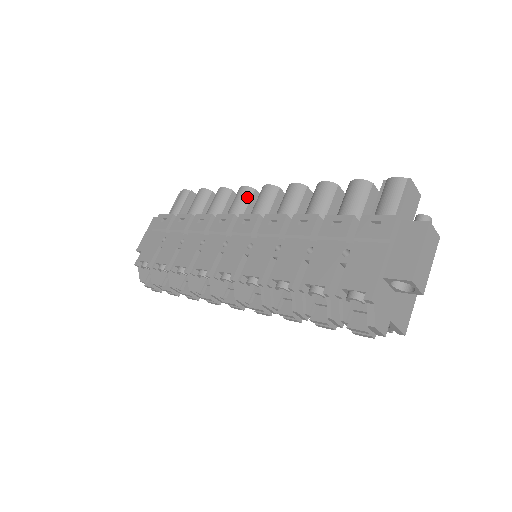
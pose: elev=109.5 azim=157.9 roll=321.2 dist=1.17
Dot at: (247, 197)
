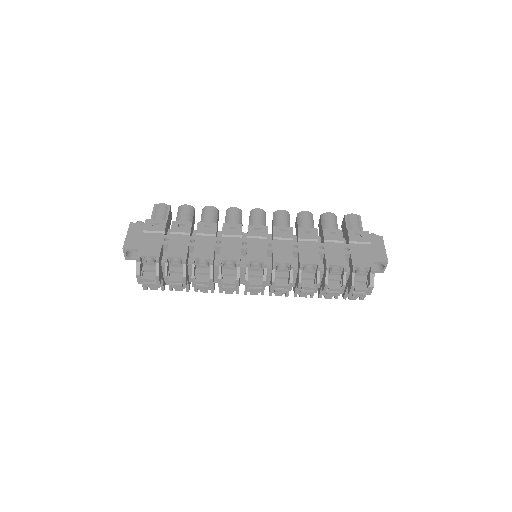
Dot at: (240, 215)
